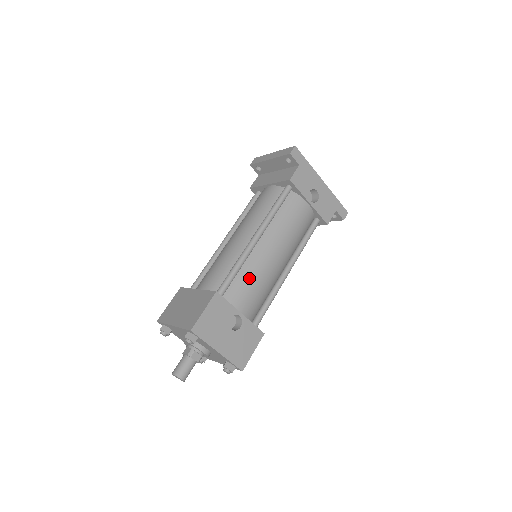
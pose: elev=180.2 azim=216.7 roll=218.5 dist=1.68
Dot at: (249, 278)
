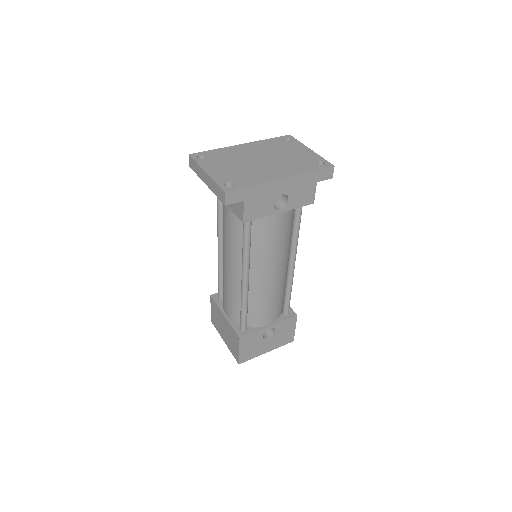
Dot at: (260, 305)
